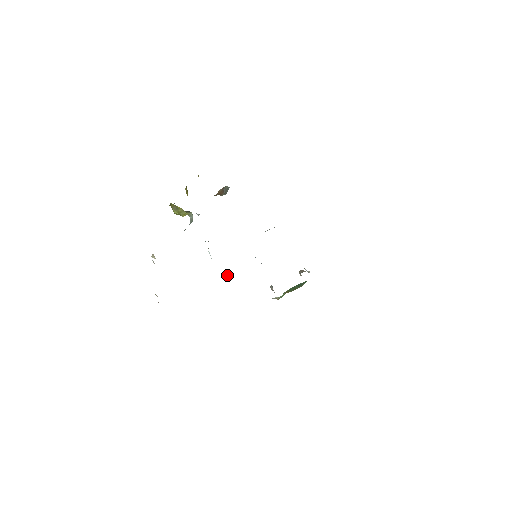
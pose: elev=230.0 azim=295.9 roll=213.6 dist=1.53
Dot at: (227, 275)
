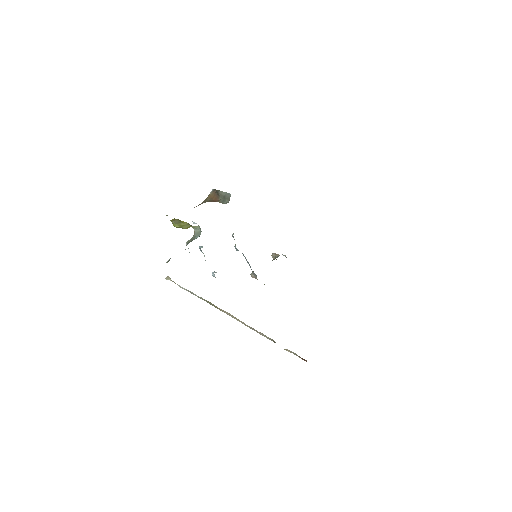
Dot at: occluded
